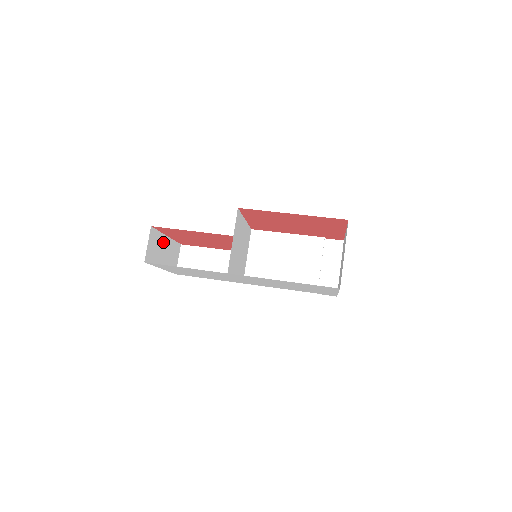
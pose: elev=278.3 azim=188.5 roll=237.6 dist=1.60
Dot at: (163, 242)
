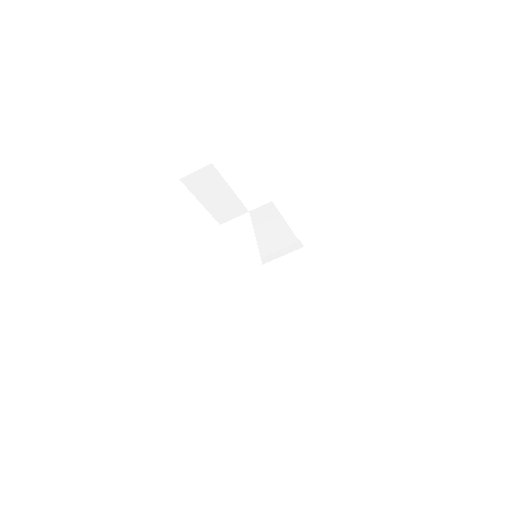
Dot at: occluded
